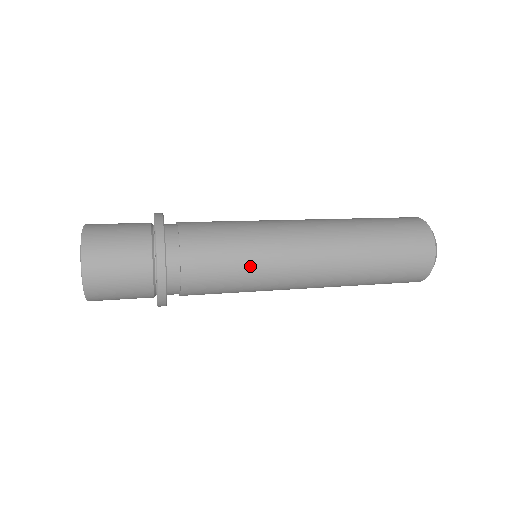
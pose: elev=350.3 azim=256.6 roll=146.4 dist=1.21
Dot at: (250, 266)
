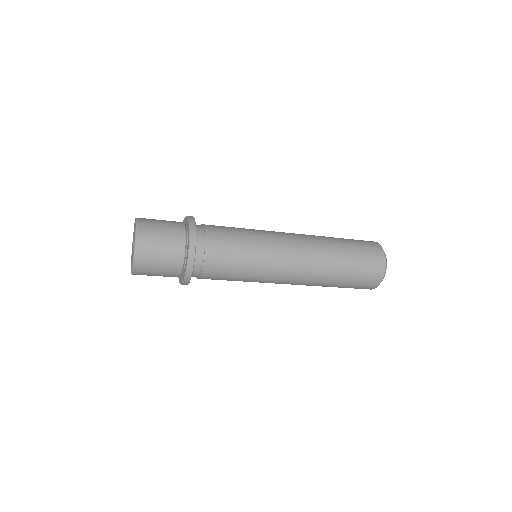
Dot at: (254, 244)
